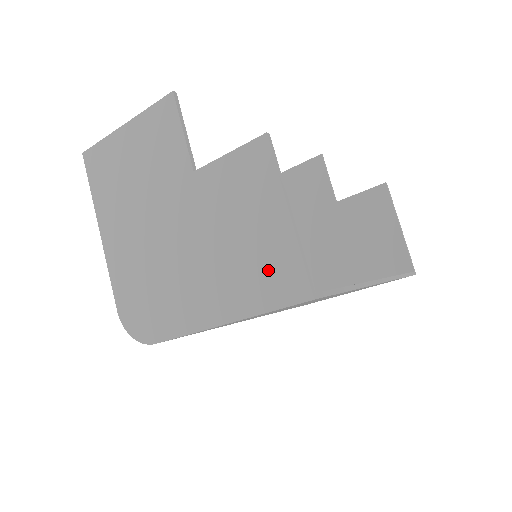
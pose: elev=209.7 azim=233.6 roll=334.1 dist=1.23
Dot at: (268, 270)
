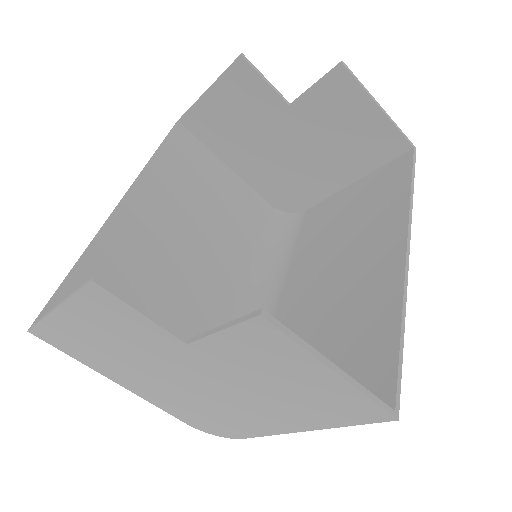
Dot at: (334, 405)
